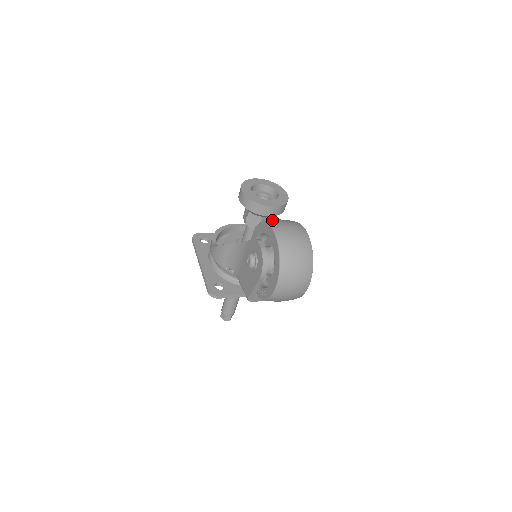
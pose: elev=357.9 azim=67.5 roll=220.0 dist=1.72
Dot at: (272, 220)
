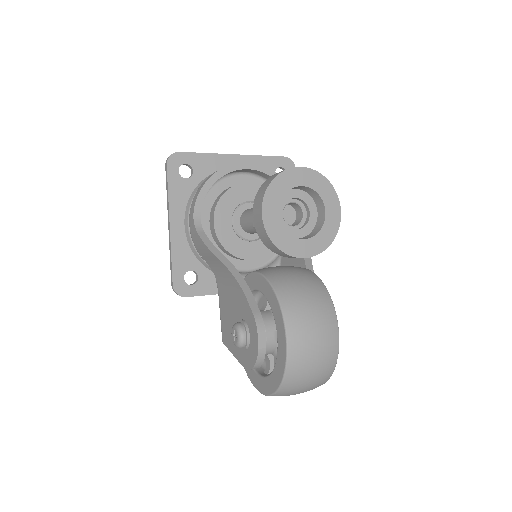
Dot at: (293, 306)
